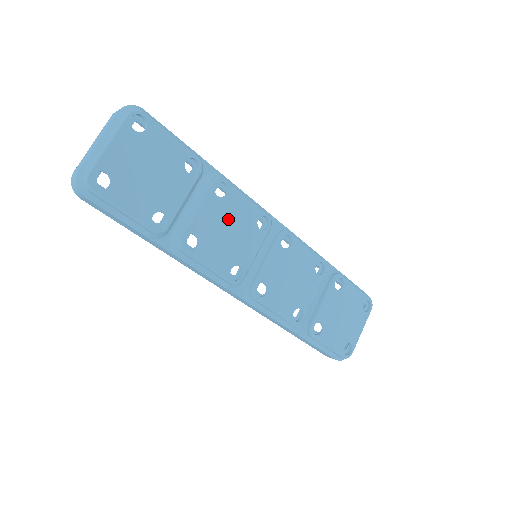
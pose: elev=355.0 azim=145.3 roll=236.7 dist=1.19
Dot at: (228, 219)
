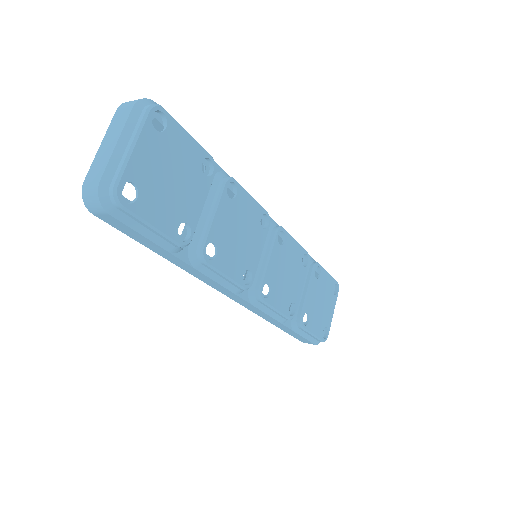
Dot at: (239, 222)
